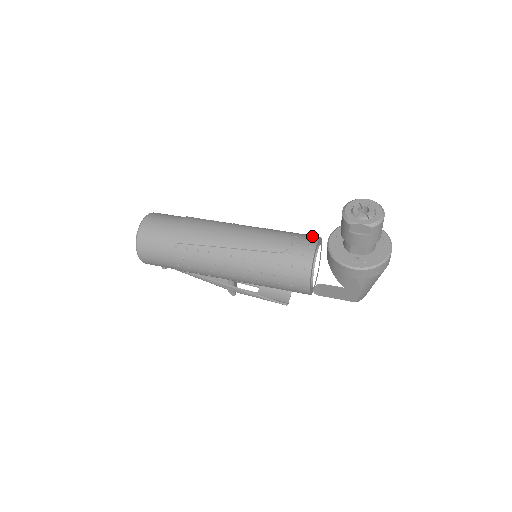
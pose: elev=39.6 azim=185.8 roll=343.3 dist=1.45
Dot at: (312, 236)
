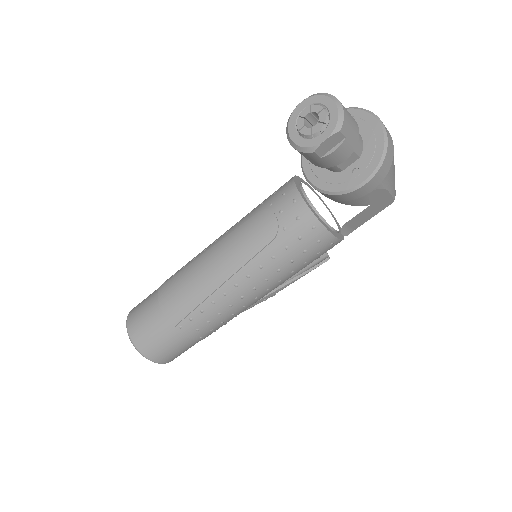
Dot at: (286, 187)
